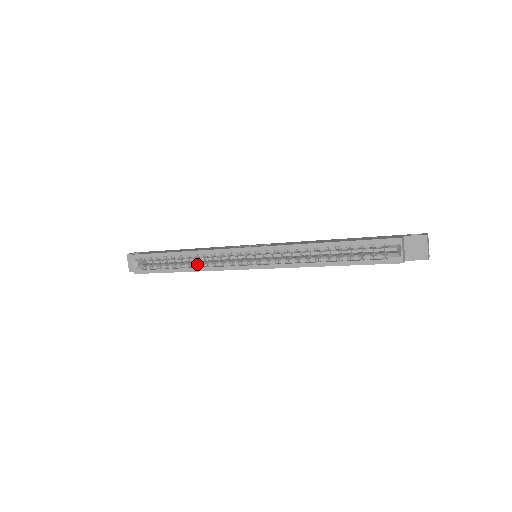
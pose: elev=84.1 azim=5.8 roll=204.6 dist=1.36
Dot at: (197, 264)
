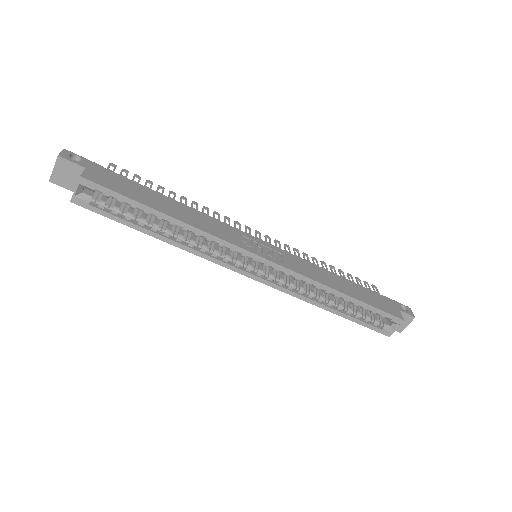
Dot at: (184, 238)
